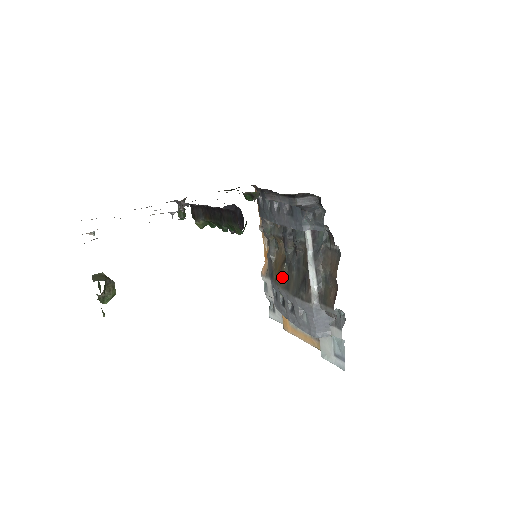
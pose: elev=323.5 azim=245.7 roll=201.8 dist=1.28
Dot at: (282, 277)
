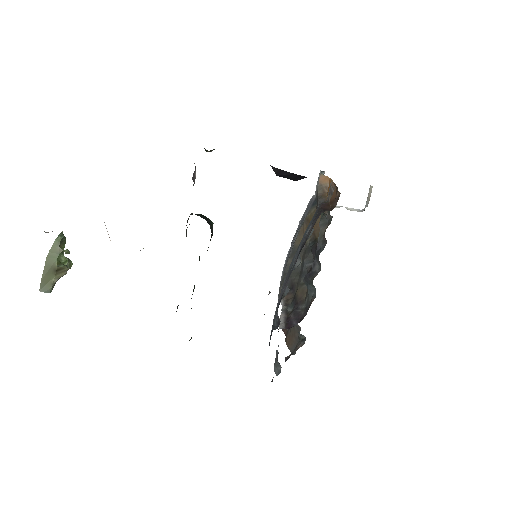
Dot at: occluded
